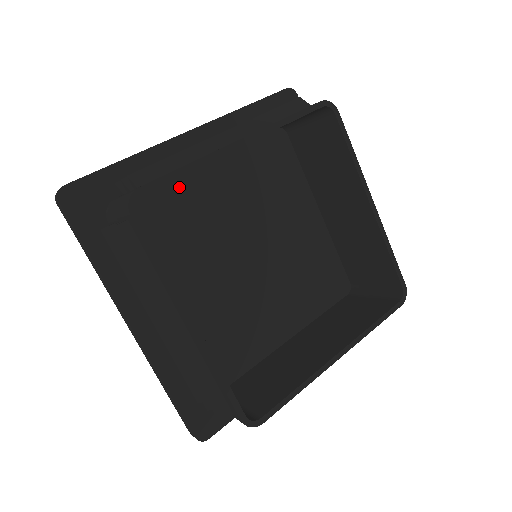
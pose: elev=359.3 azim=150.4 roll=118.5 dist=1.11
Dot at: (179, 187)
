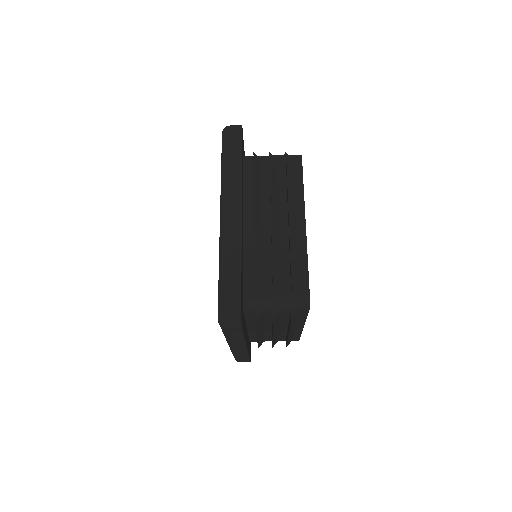
Dot at: occluded
